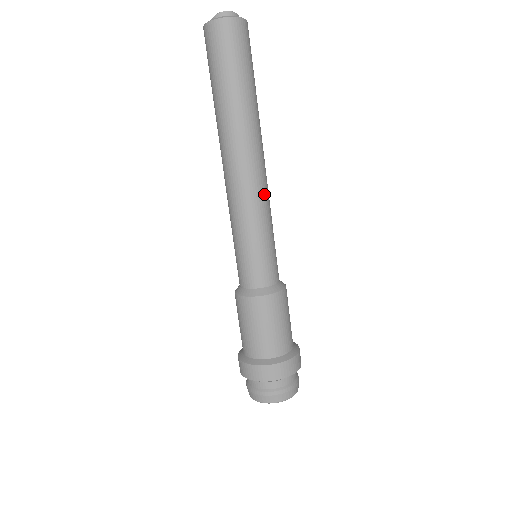
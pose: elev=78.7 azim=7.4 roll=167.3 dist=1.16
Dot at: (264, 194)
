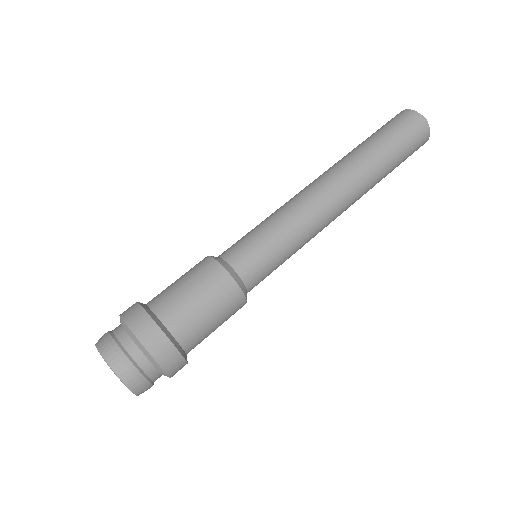
Dot at: (321, 226)
